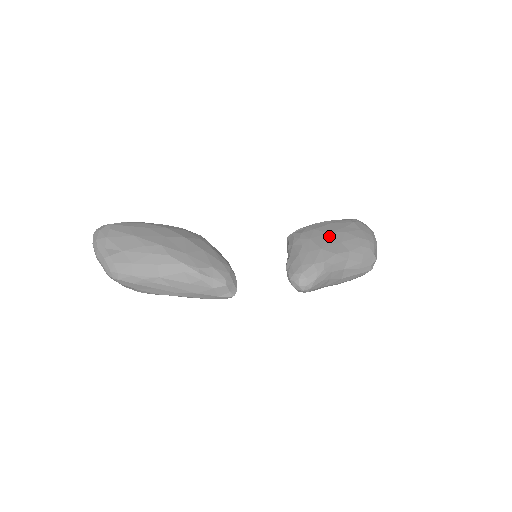
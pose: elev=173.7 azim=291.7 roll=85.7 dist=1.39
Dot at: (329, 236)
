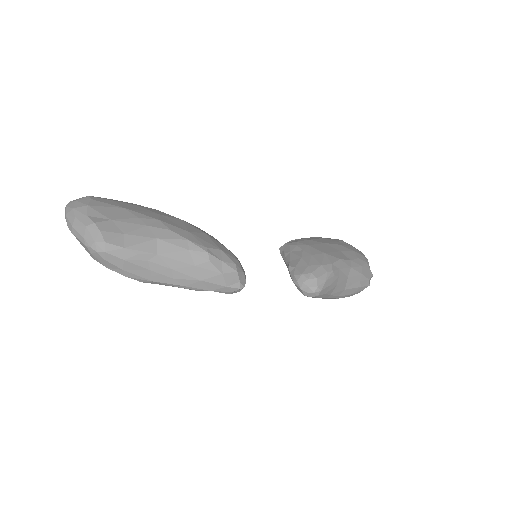
Dot at: (327, 245)
